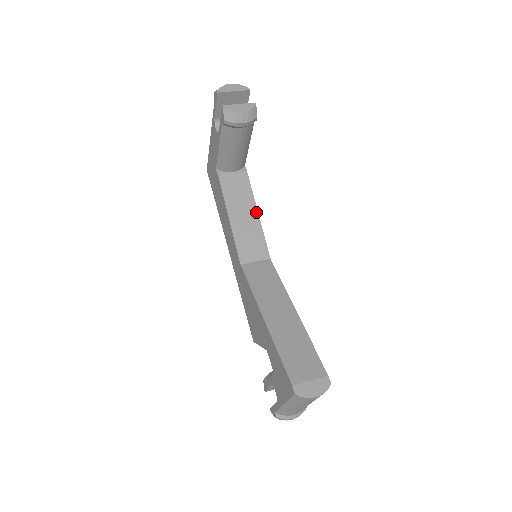
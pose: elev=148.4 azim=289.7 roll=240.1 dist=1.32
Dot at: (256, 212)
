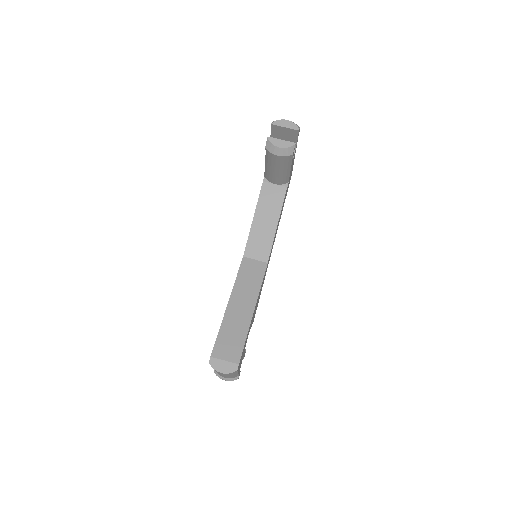
Dot at: (276, 223)
